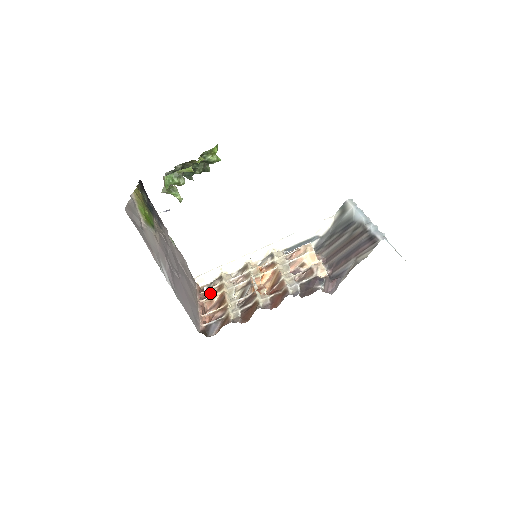
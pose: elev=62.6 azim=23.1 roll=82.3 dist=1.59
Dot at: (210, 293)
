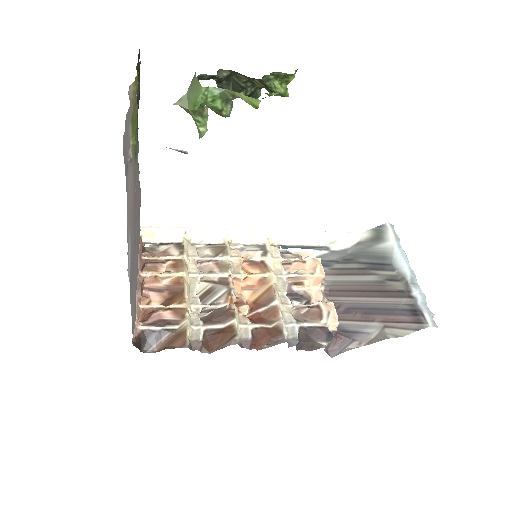
Dot at: (156, 262)
